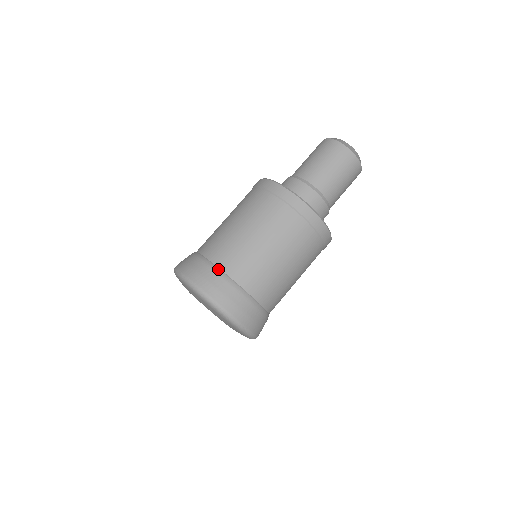
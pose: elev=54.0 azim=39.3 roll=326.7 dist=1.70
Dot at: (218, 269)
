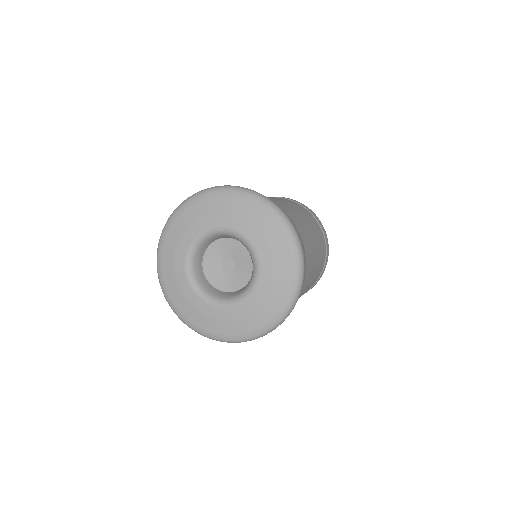
Dot at: occluded
